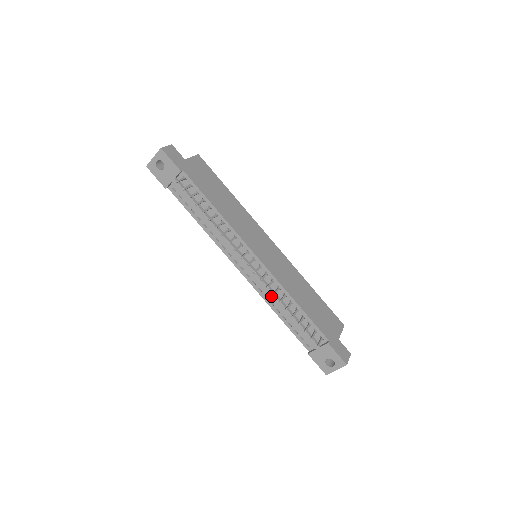
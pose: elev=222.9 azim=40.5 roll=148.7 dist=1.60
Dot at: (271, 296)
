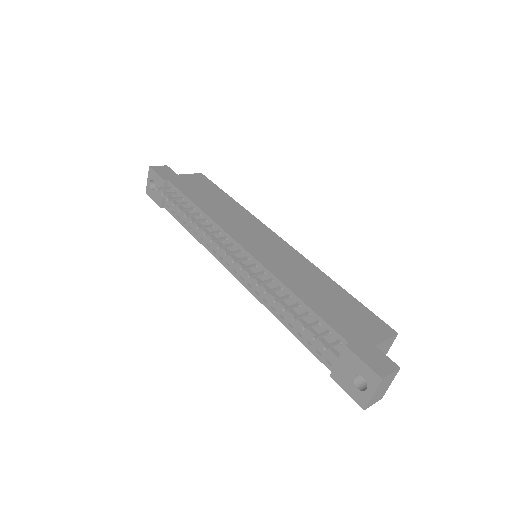
Dot at: (265, 295)
